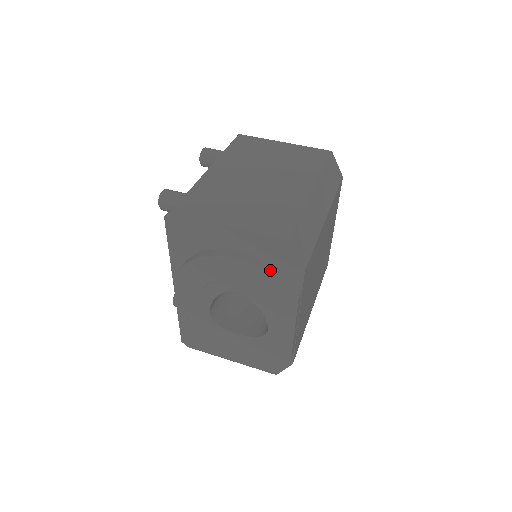
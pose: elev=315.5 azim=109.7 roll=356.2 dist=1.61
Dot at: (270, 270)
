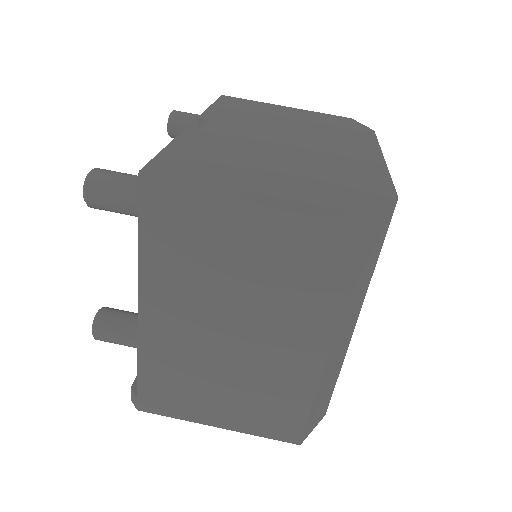
Dot at: occluded
